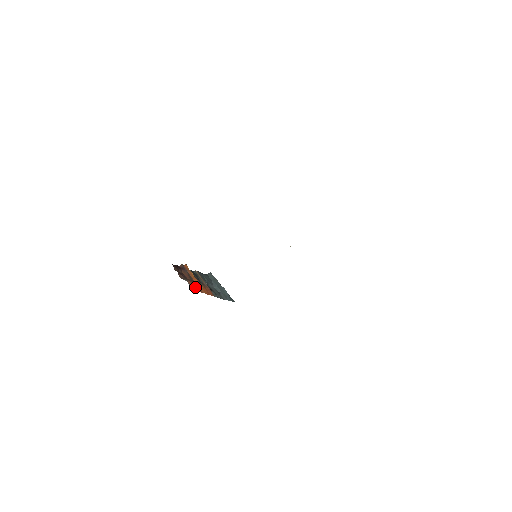
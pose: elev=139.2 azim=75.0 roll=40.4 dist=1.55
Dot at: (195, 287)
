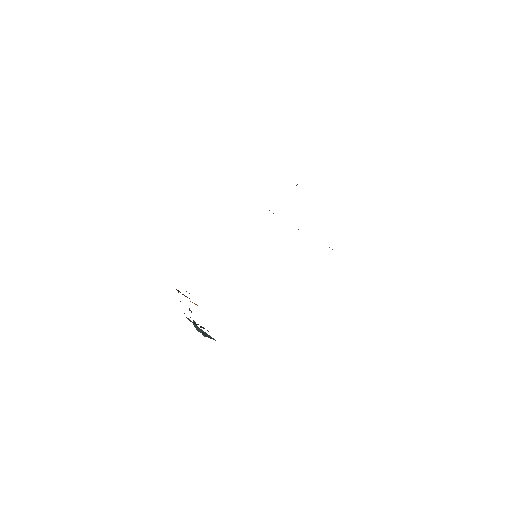
Dot at: occluded
